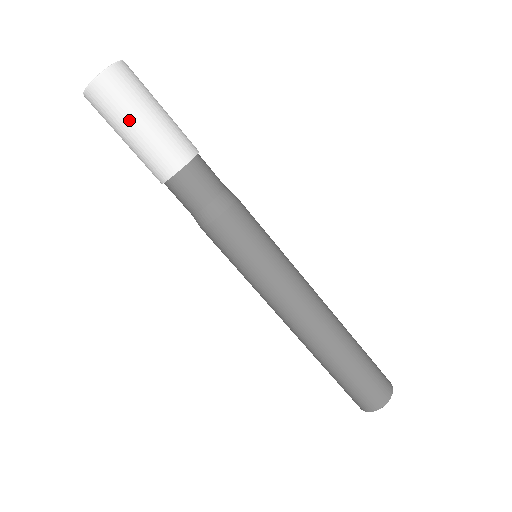
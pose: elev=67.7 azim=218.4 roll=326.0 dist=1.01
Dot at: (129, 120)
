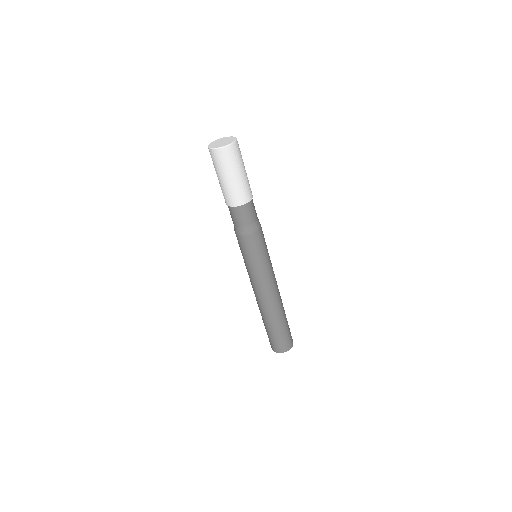
Dot at: (223, 174)
